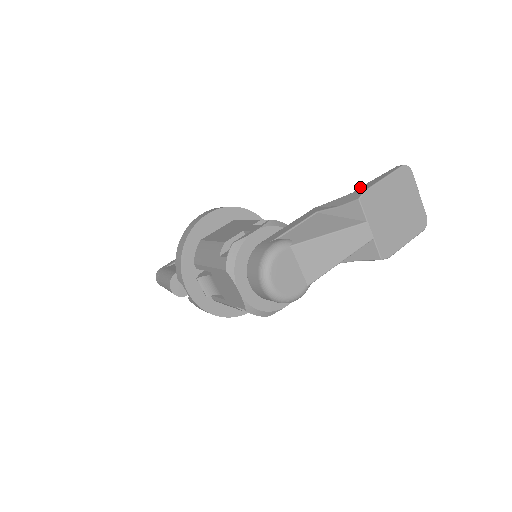
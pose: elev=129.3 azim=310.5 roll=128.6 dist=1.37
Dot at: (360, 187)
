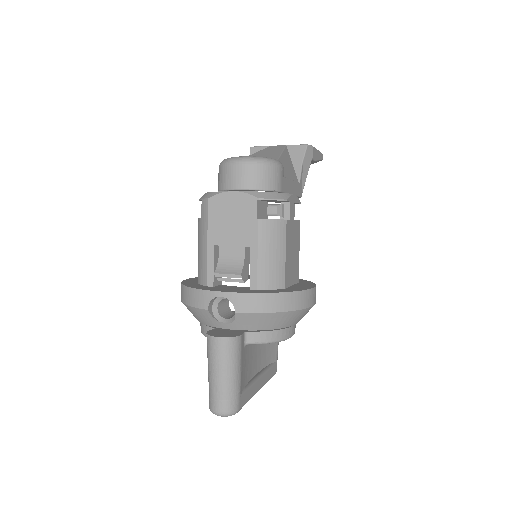
Dot at: occluded
